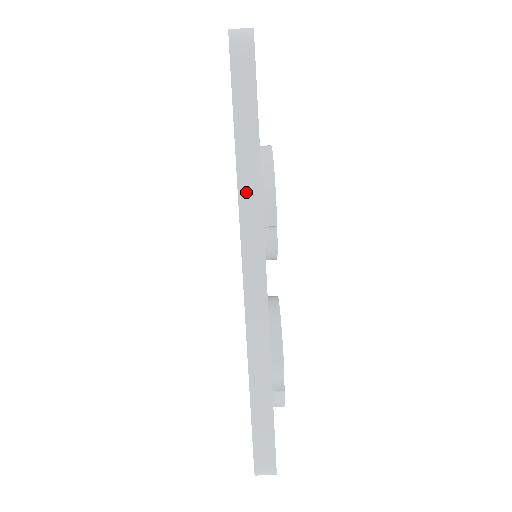
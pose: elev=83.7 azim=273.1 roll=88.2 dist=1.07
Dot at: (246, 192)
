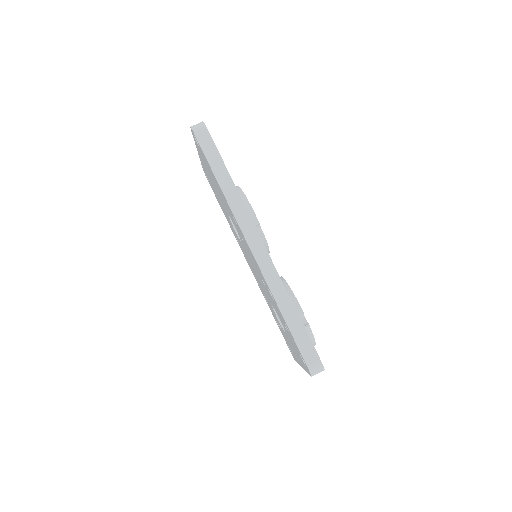
Dot at: (233, 203)
